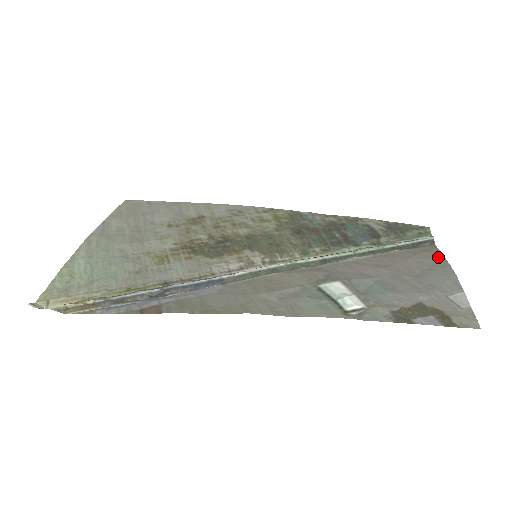
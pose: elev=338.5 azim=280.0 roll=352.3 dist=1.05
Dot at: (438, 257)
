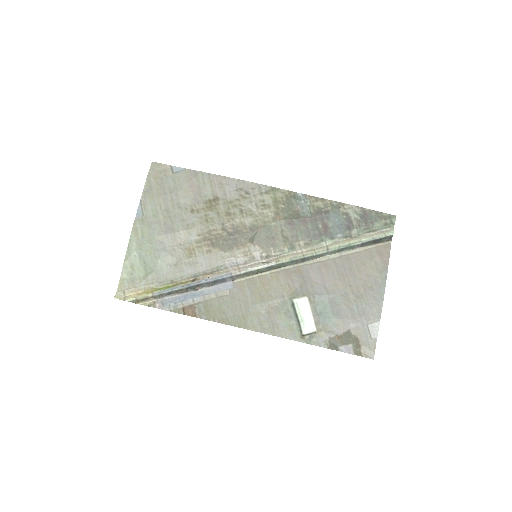
Dot at: (383, 268)
